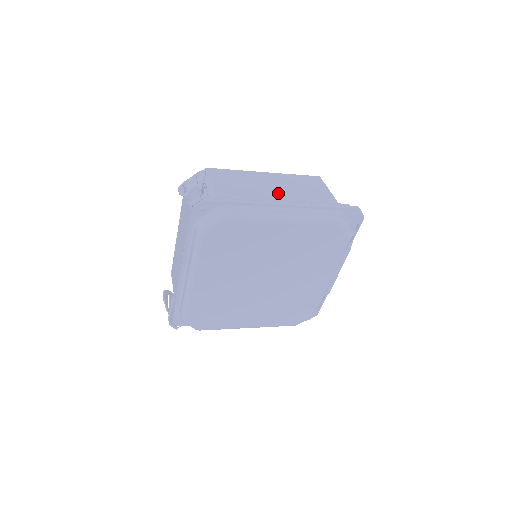
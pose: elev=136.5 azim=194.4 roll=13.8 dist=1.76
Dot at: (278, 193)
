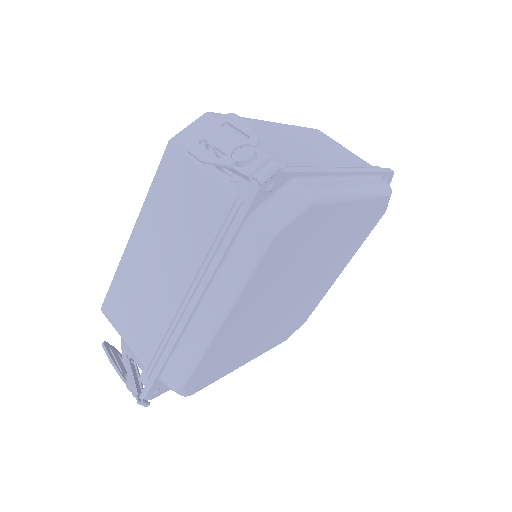
Dot at: (319, 154)
